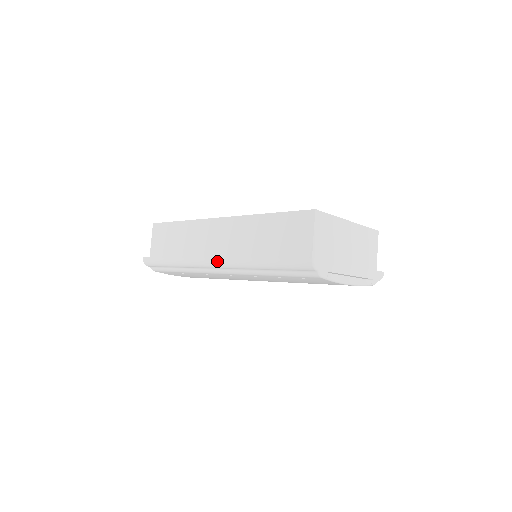
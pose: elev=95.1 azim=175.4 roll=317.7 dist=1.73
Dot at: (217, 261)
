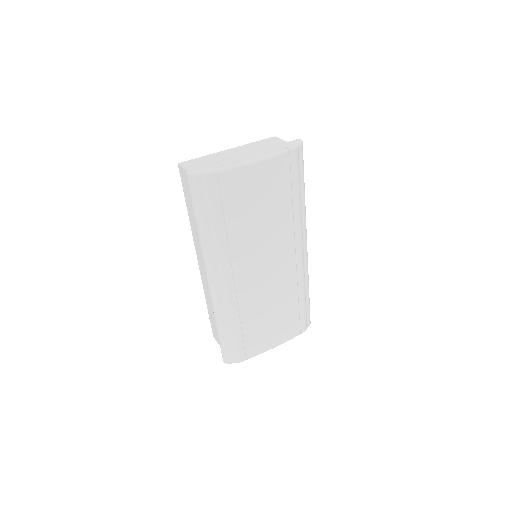
Dot at: (207, 276)
